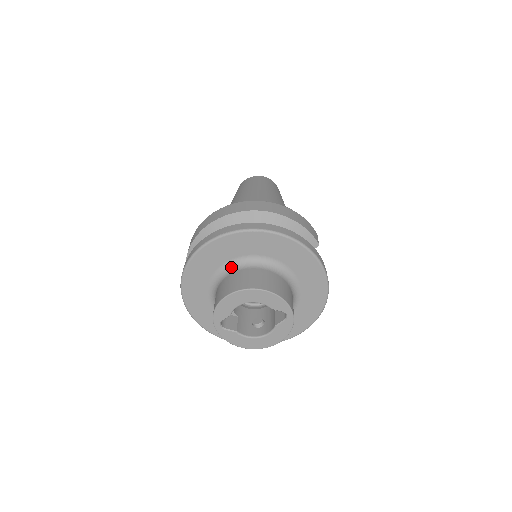
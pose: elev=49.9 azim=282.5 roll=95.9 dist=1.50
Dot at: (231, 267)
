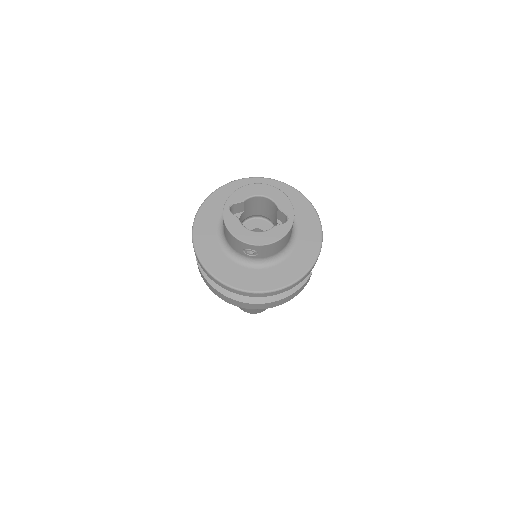
Dot at: occluded
